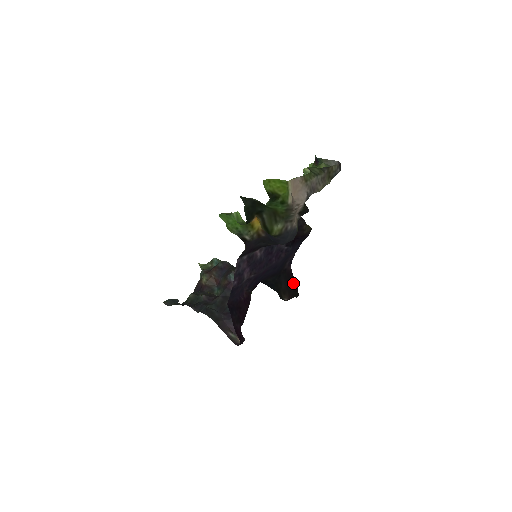
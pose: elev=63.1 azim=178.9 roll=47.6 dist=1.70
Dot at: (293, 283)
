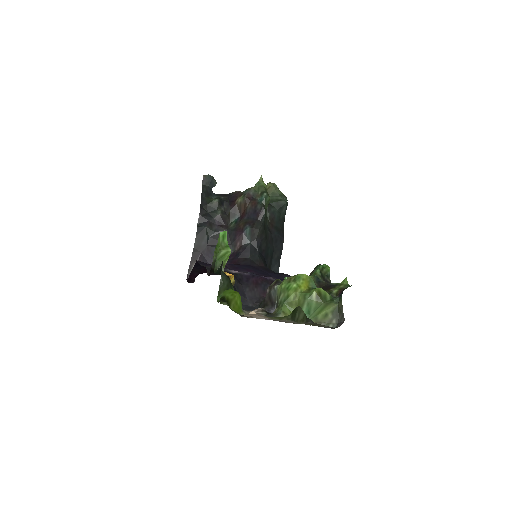
Dot at: occluded
